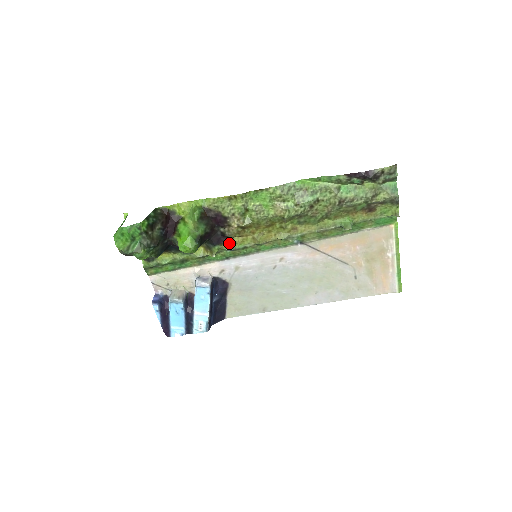
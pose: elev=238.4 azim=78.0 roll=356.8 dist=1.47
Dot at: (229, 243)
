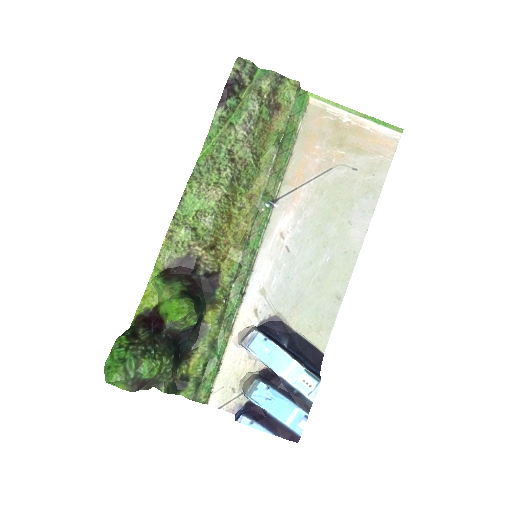
Dot at: (222, 277)
